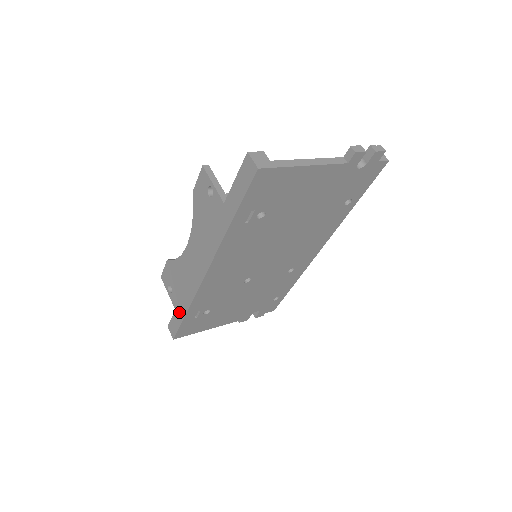
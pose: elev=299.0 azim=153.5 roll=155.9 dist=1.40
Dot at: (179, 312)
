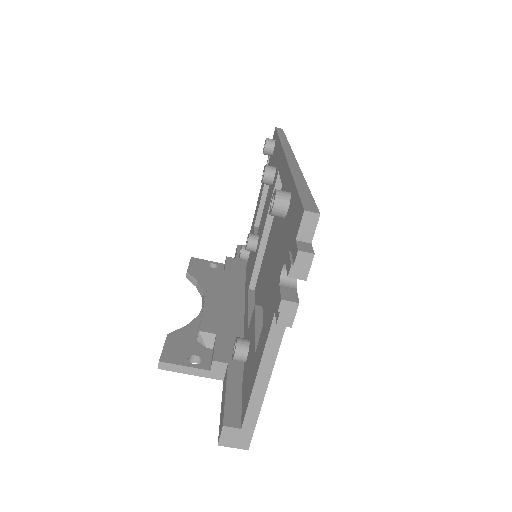
Dot at: occluded
